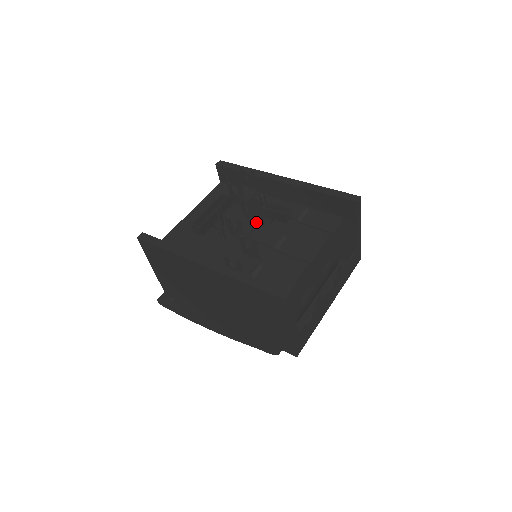
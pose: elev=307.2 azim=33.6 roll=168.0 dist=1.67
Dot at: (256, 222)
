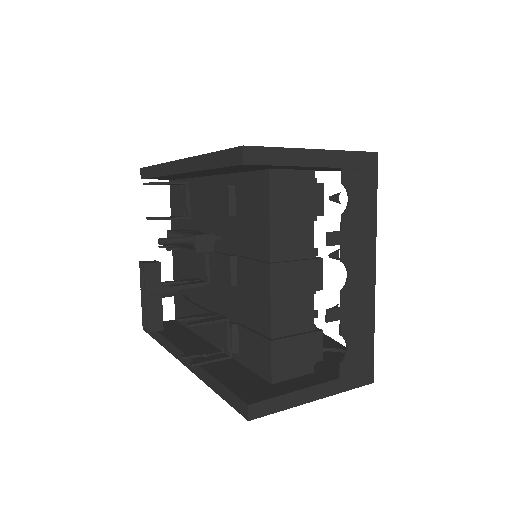
Dot at: occluded
